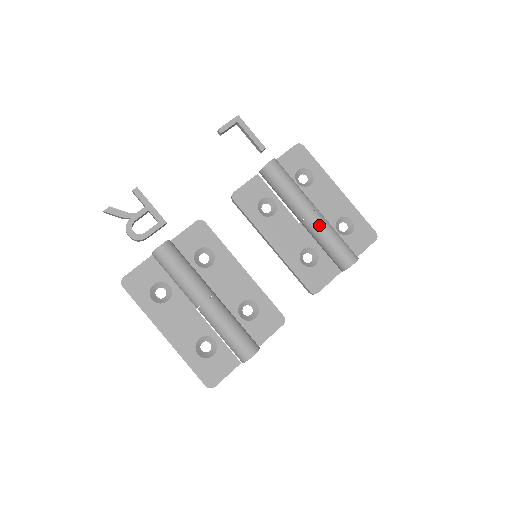
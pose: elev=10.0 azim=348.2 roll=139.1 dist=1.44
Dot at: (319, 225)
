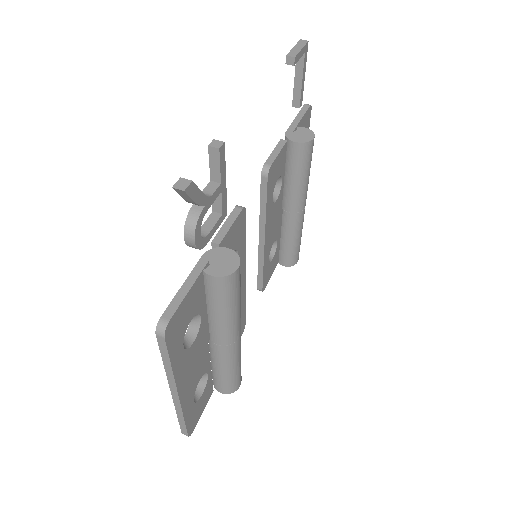
Dot at: (302, 222)
